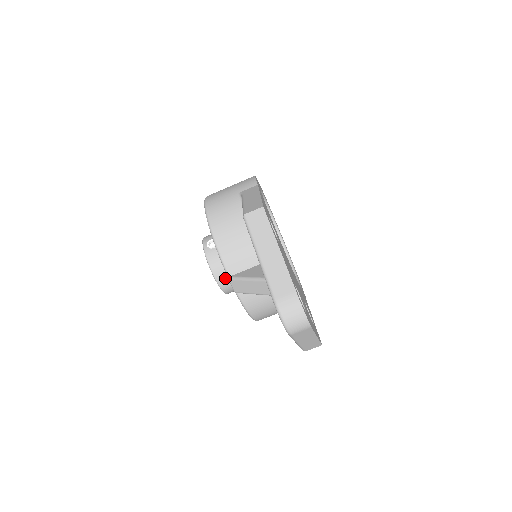
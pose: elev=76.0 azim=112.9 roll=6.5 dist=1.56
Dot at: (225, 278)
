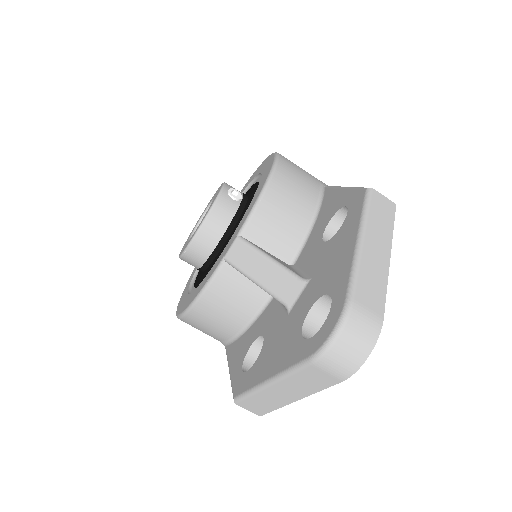
Dot at: (210, 238)
